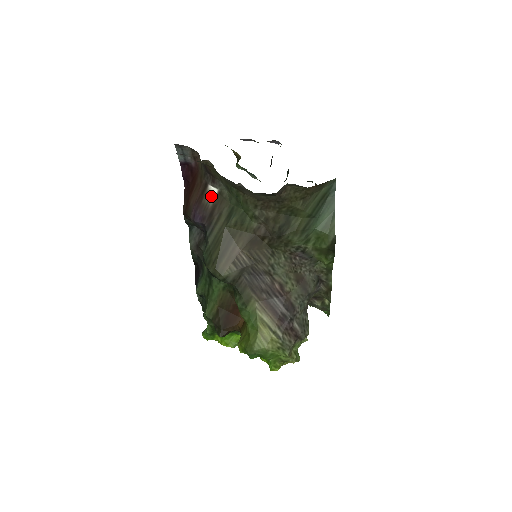
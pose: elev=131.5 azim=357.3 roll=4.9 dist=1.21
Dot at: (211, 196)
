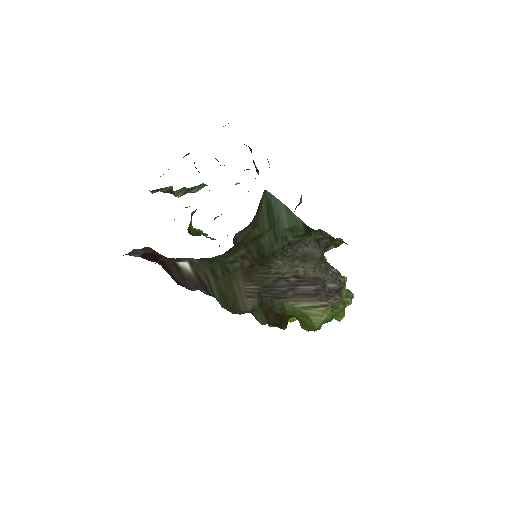
Dot at: (187, 269)
